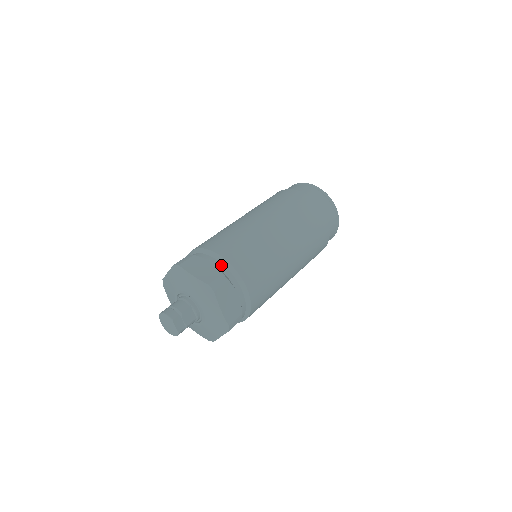
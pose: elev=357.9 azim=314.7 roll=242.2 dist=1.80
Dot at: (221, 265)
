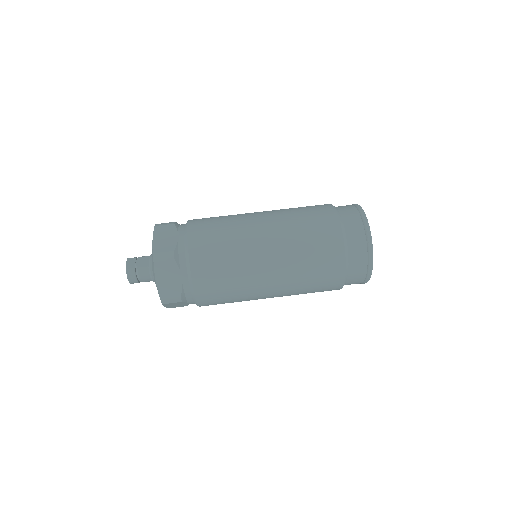
Dot at: occluded
